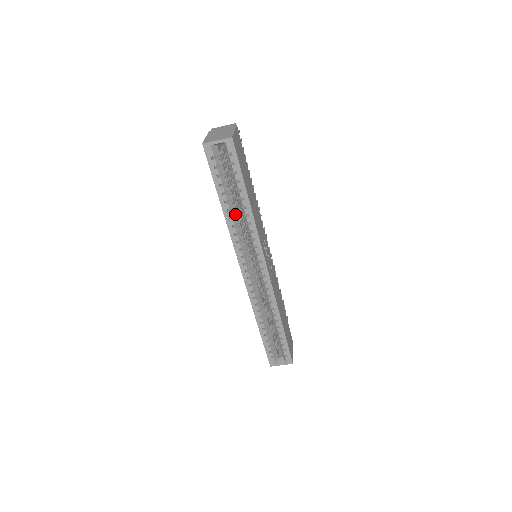
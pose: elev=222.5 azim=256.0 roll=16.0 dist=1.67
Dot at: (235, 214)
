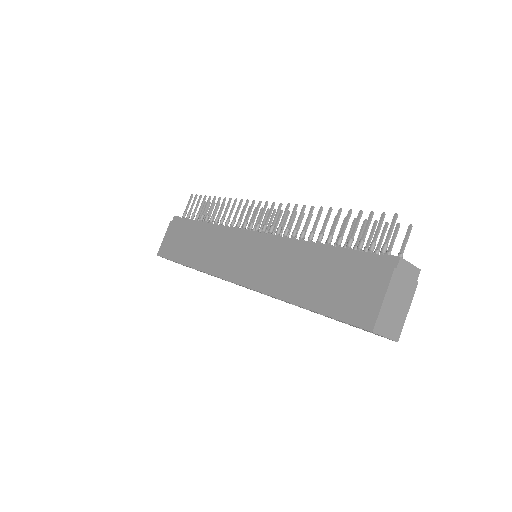
Dot at: occluded
